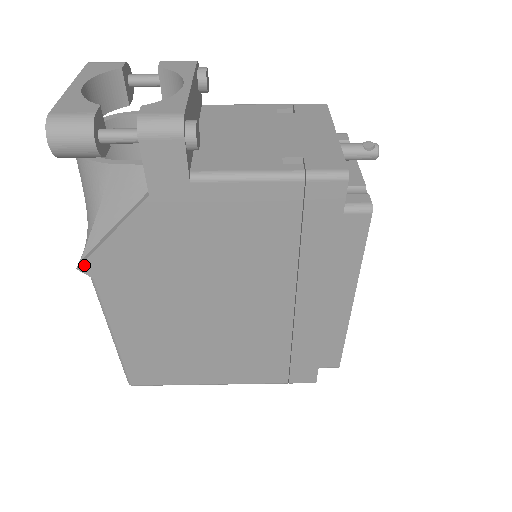
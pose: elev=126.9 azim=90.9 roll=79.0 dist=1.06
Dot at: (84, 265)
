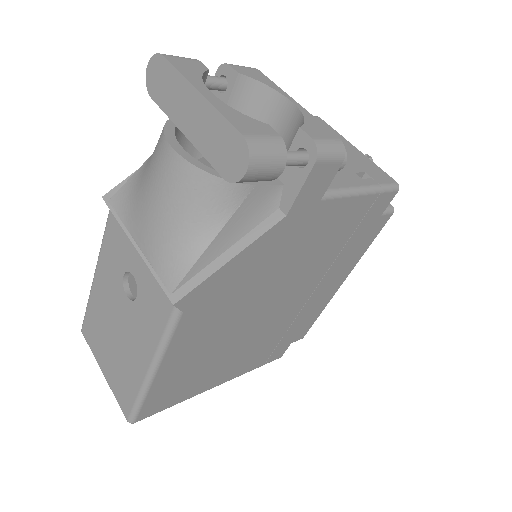
Dot at: (184, 298)
